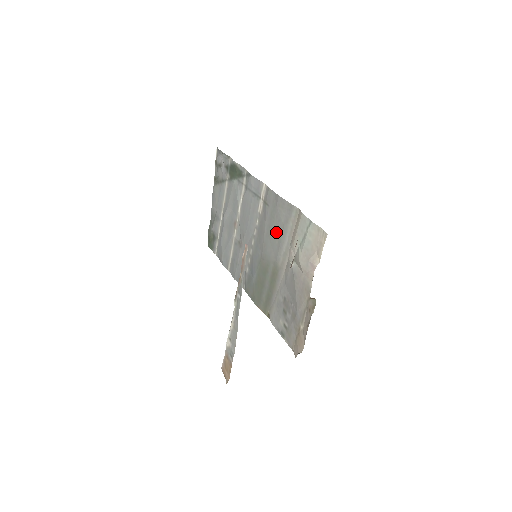
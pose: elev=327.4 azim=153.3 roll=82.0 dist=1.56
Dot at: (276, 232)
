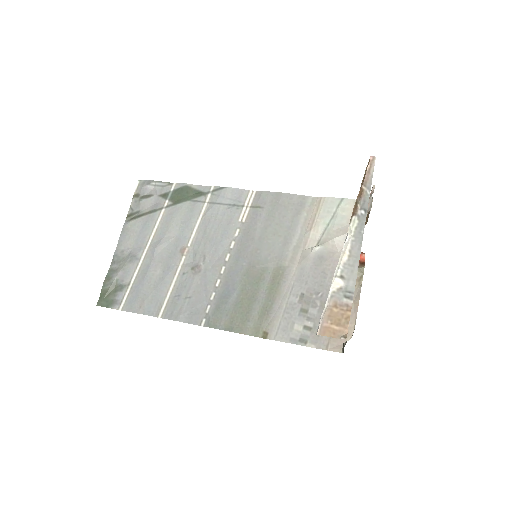
Dot at: (279, 229)
